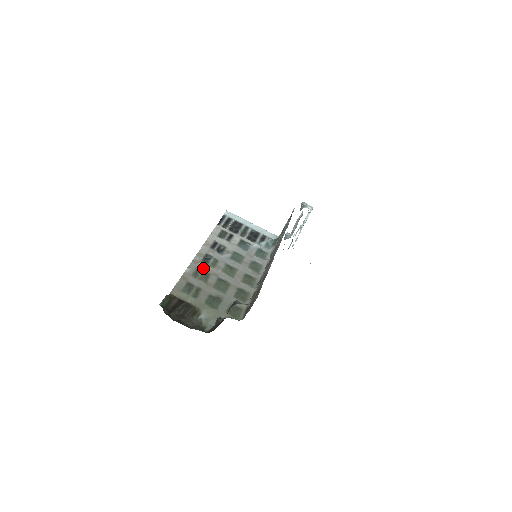
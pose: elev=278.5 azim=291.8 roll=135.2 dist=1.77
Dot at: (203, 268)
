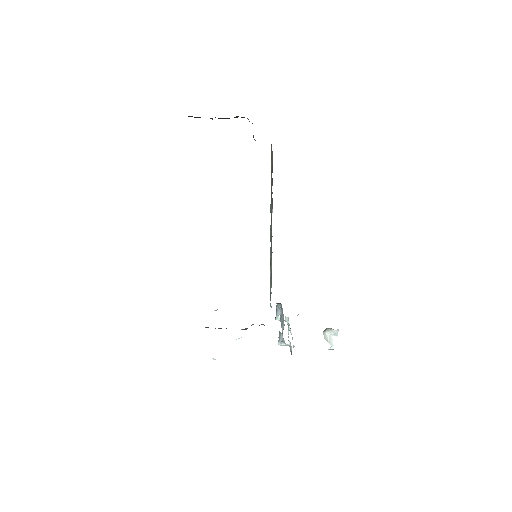
Dot at: occluded
